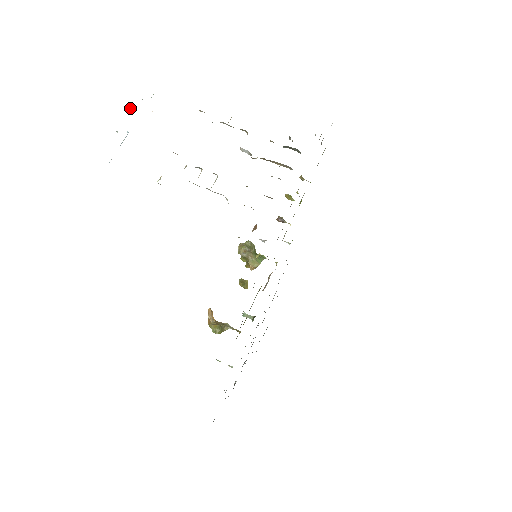
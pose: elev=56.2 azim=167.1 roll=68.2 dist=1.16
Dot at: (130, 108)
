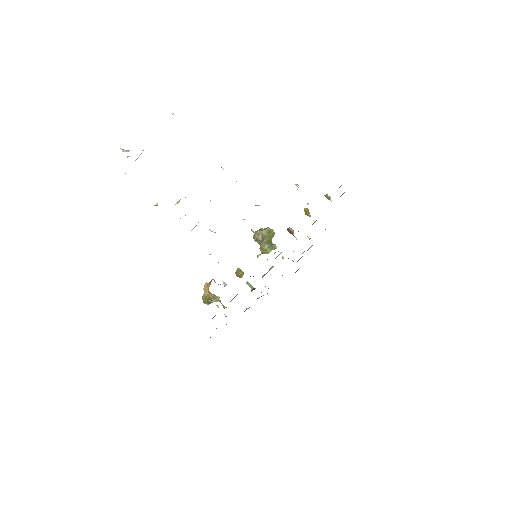
Dot at: occluded
